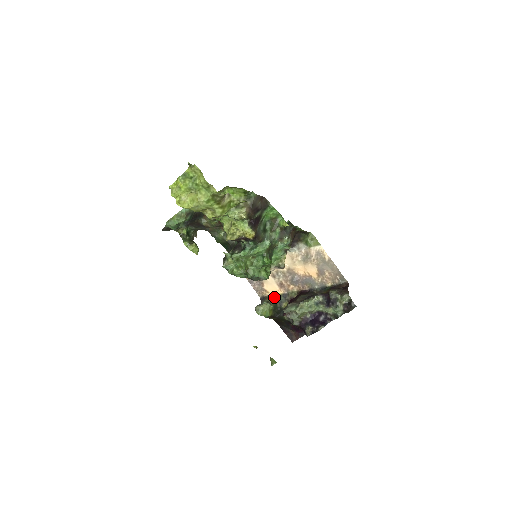
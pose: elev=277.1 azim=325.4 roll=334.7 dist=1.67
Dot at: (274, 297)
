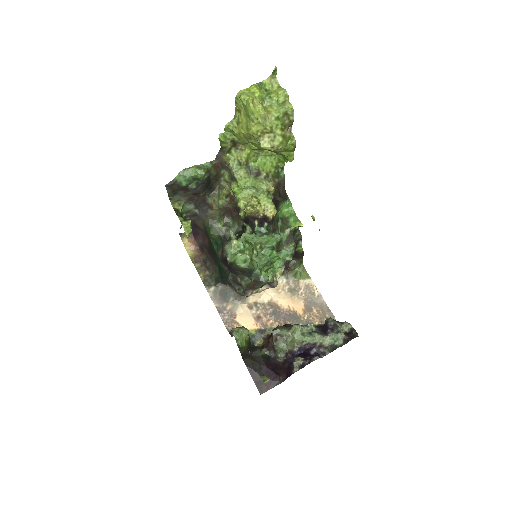
Dot at: occluded
